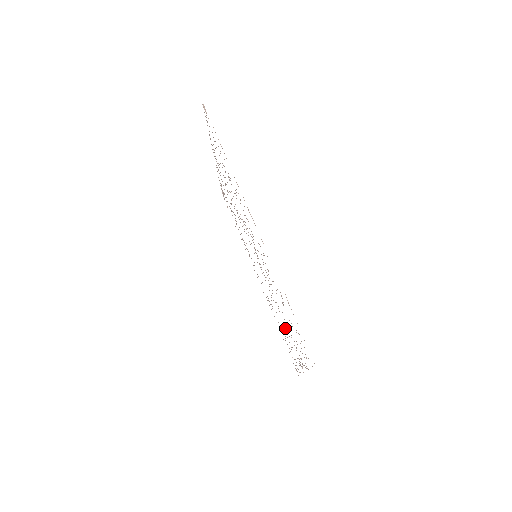
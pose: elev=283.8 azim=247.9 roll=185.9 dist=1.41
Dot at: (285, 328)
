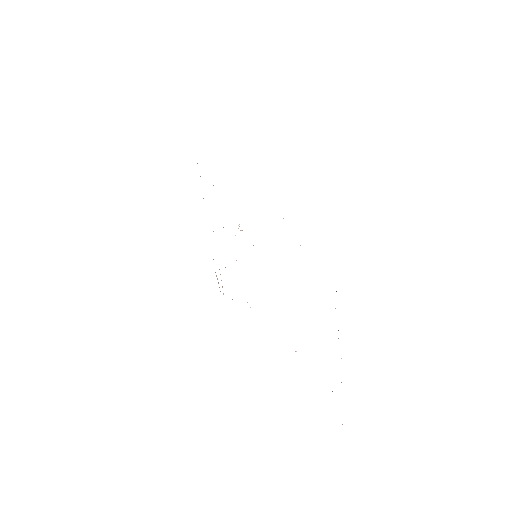
Dot at: occluded
